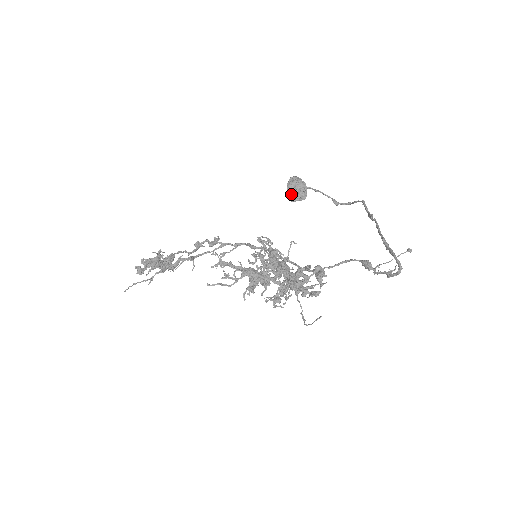
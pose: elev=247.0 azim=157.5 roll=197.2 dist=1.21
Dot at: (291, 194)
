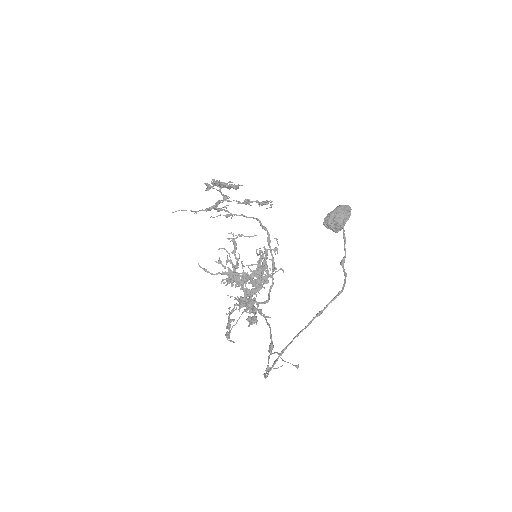
Dot at: (326, 222)
